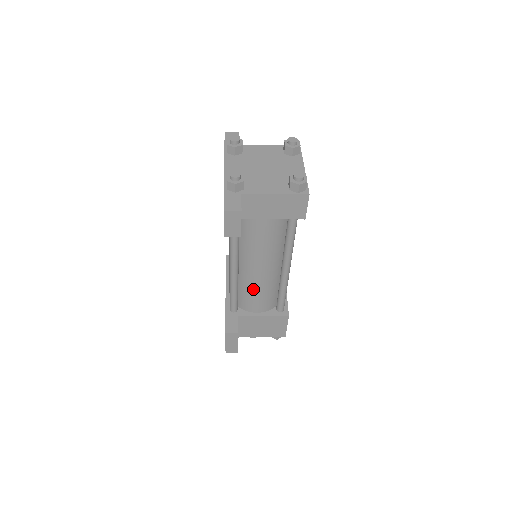
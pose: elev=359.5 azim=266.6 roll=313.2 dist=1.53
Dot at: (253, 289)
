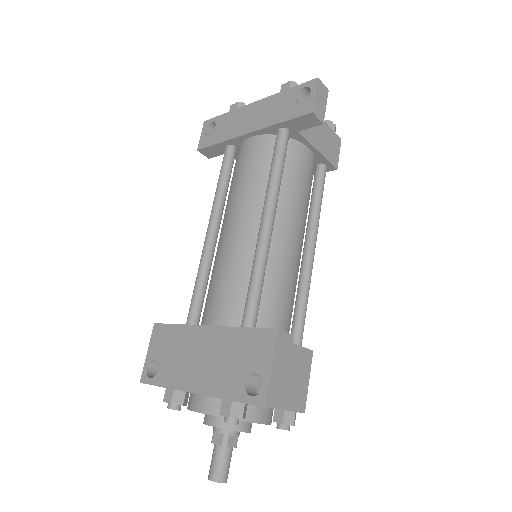
Dot at: (282, 277)
